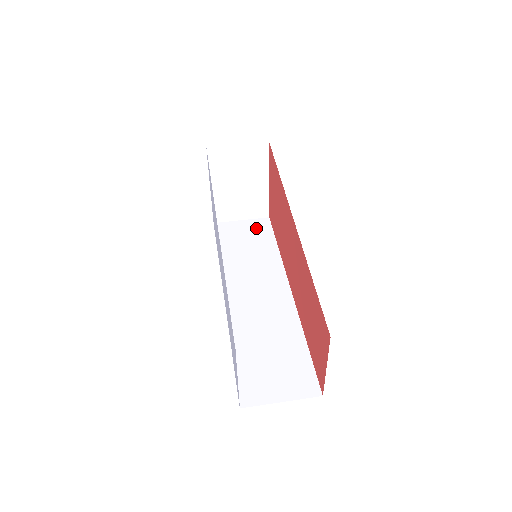
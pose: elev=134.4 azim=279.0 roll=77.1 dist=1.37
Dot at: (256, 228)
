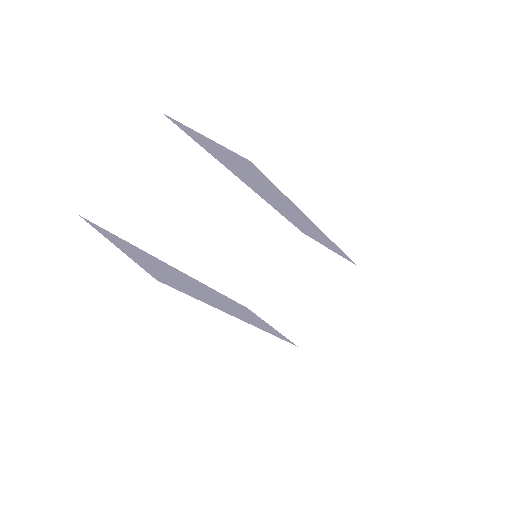
Dot at: (277, 332)
